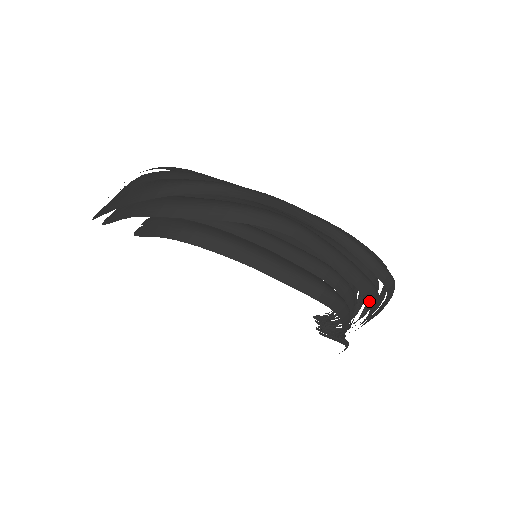
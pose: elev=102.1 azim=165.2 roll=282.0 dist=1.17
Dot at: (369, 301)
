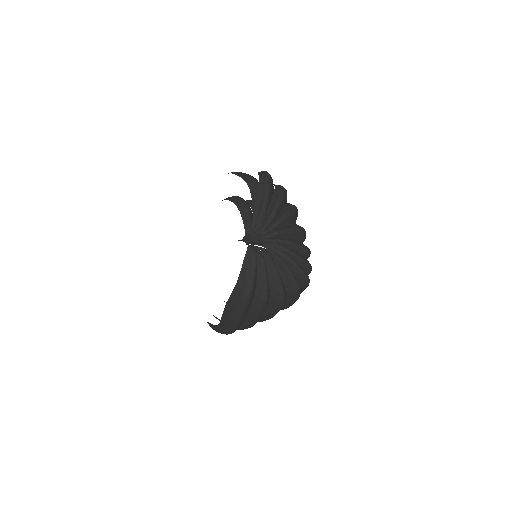
Dot at: (248, 184)
